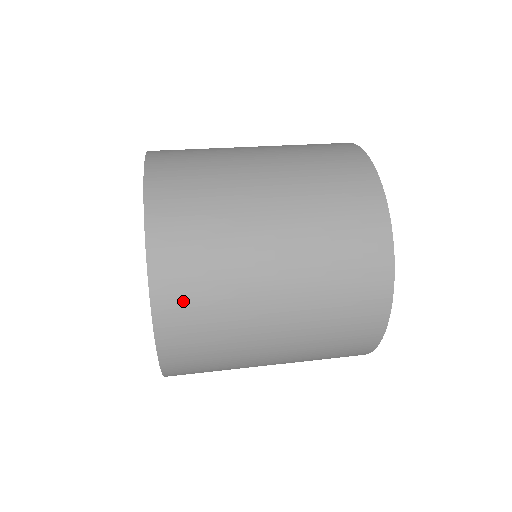
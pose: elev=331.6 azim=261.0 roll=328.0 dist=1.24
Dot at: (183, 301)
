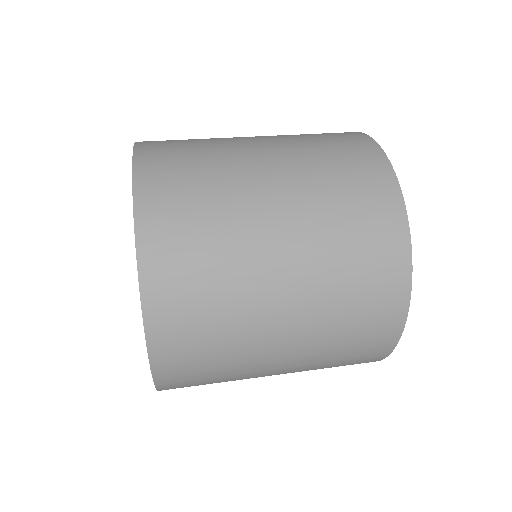
Dot at: (175, 263)
